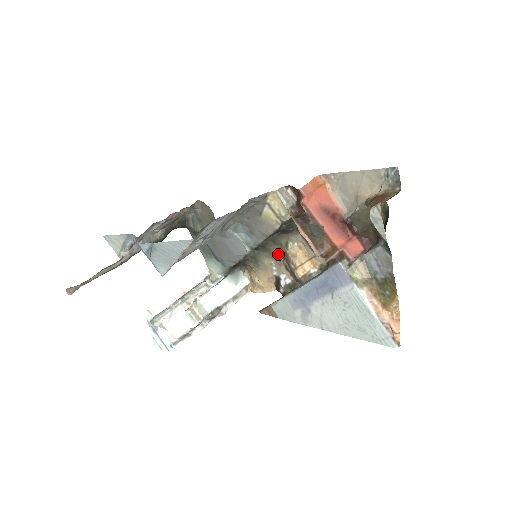
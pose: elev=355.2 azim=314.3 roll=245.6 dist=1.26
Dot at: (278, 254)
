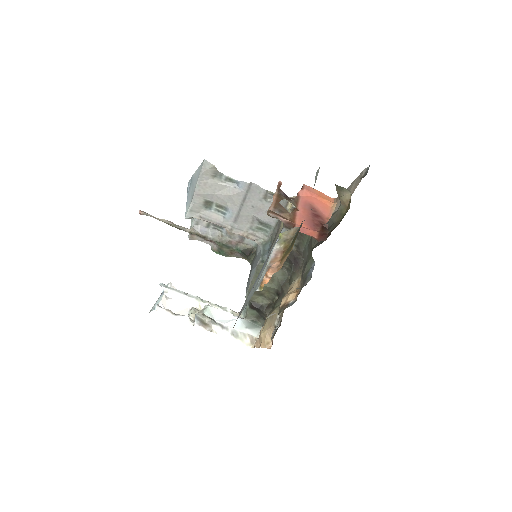
Dot at: occluded
